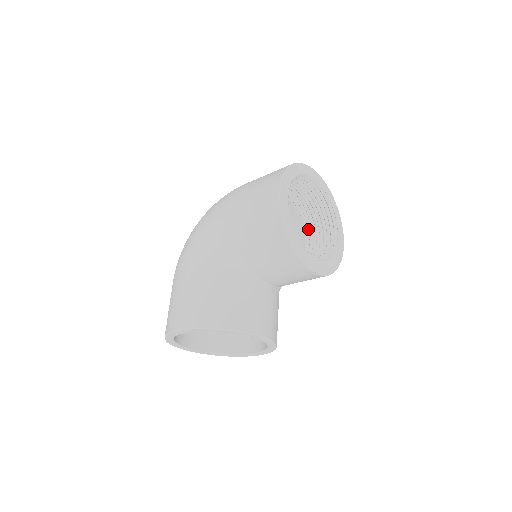
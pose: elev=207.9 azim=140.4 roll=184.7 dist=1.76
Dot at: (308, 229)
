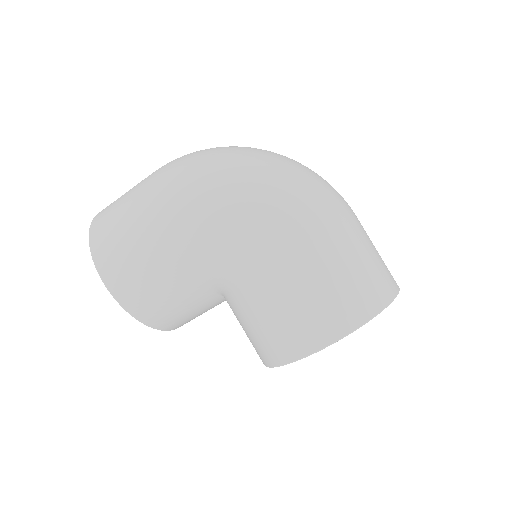
Dot at: occluded
